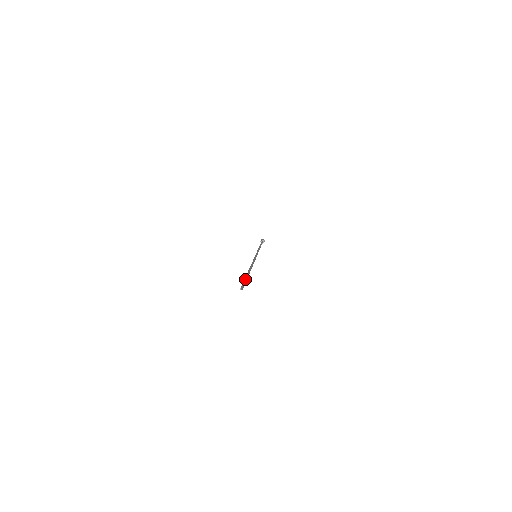
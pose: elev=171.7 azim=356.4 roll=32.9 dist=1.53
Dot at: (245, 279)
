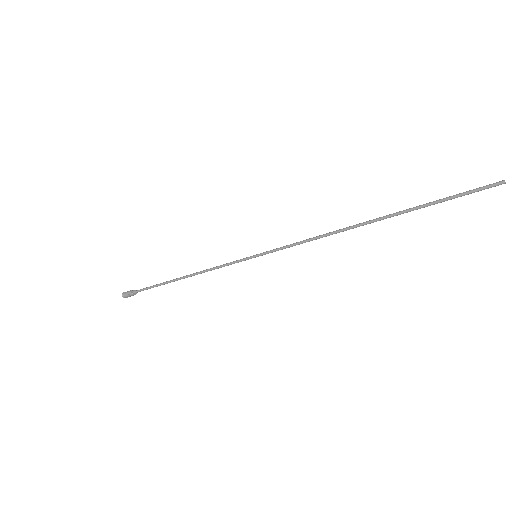
Dot at: (447, 197)
